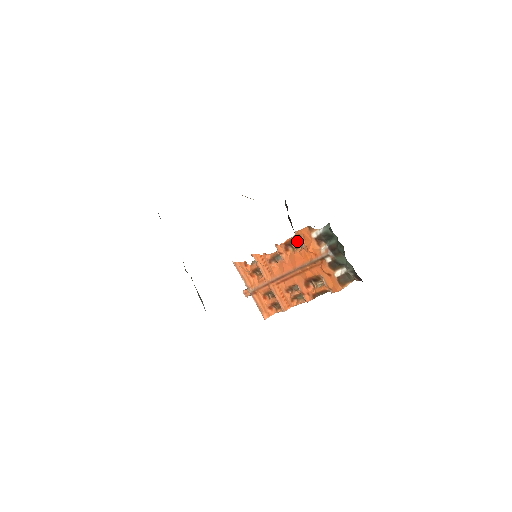
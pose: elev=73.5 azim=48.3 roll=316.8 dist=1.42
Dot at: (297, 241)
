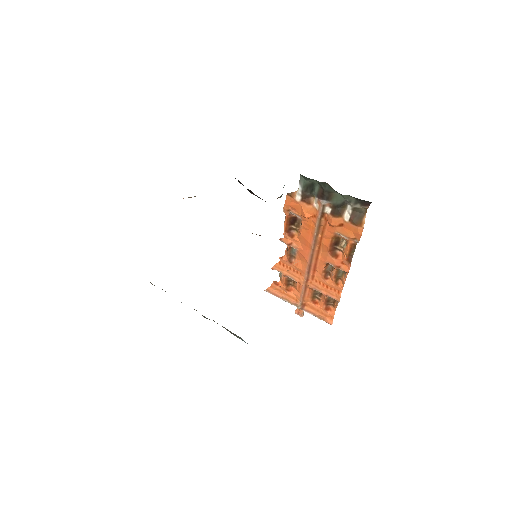
Dot at: (293, 219)
